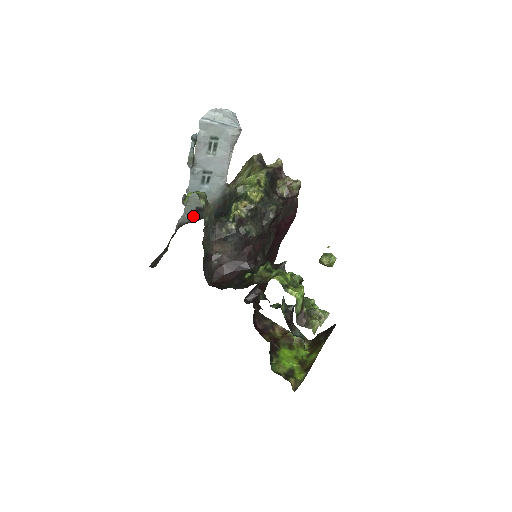
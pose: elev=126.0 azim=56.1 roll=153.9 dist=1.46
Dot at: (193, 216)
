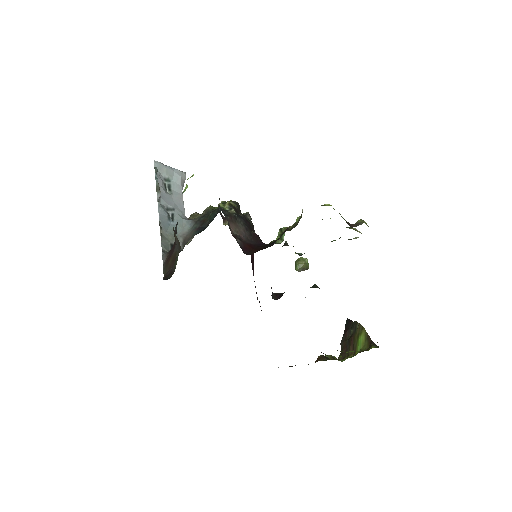
Dot at: occluded
